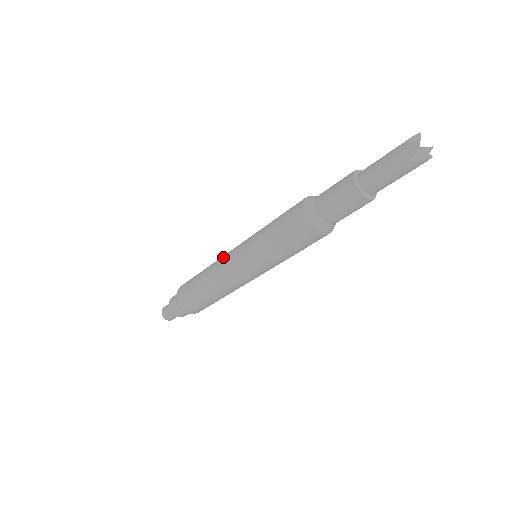
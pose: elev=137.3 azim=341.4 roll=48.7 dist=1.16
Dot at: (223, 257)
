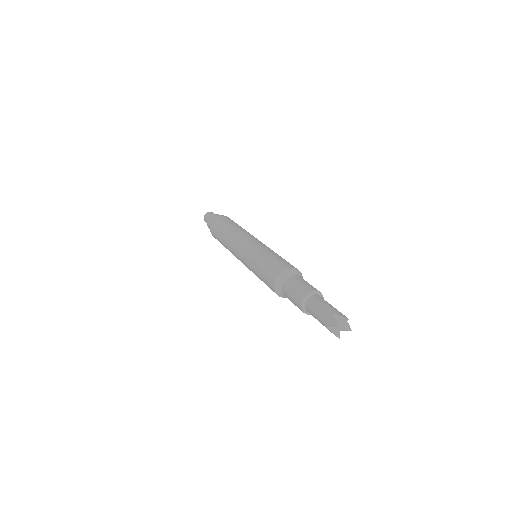
Dot at: (241, 236)
